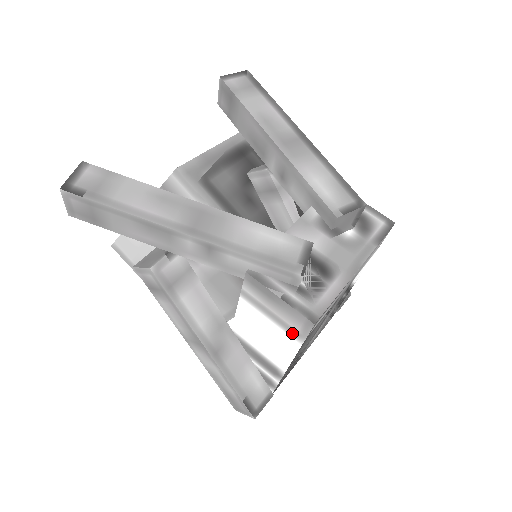
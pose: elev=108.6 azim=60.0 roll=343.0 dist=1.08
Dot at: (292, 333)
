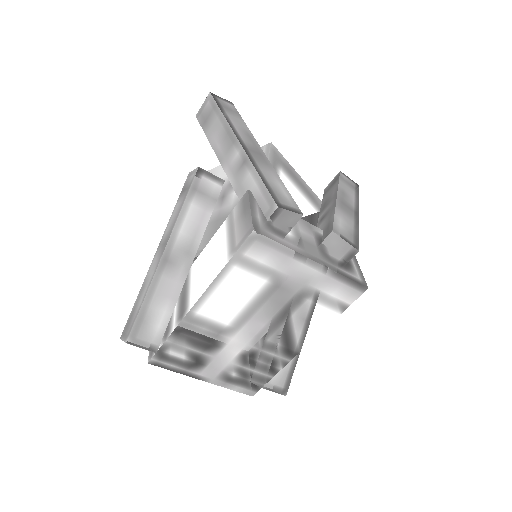
Dot at: (231, 249)
